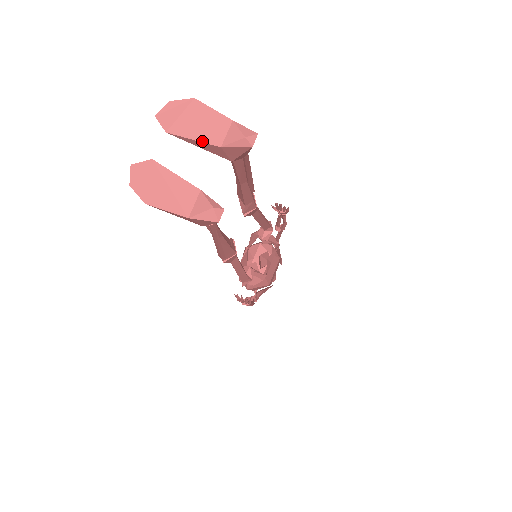
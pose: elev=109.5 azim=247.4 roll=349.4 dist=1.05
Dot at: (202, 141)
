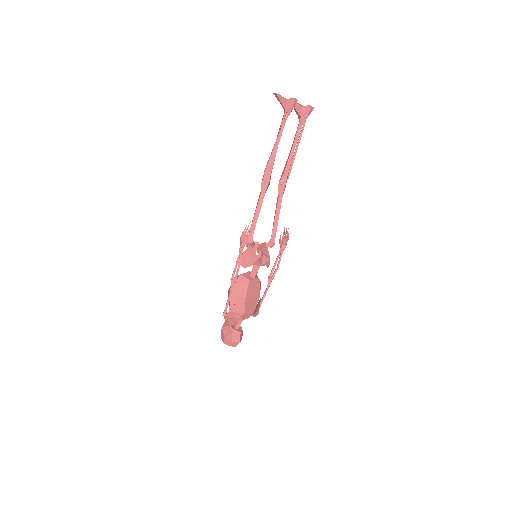
Dot at: (297, 104)
